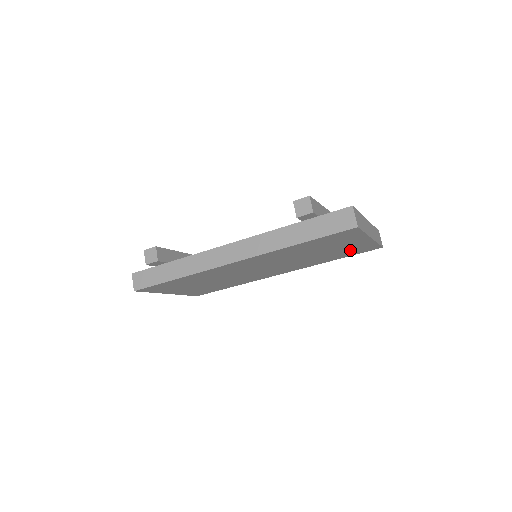
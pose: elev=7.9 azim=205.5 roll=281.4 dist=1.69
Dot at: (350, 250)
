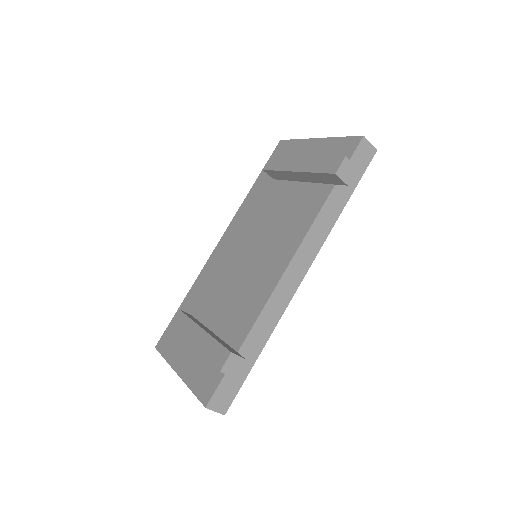
Dot at: occluded
